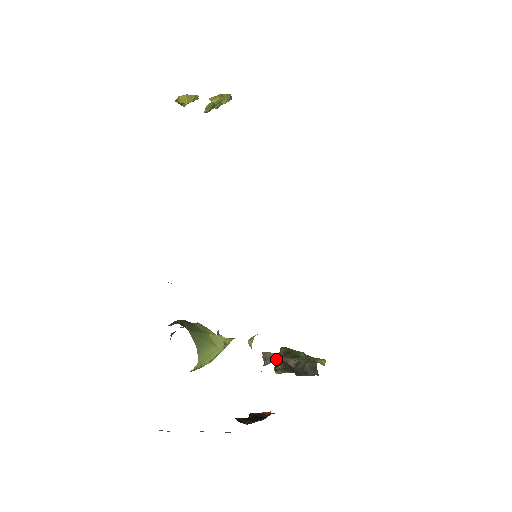
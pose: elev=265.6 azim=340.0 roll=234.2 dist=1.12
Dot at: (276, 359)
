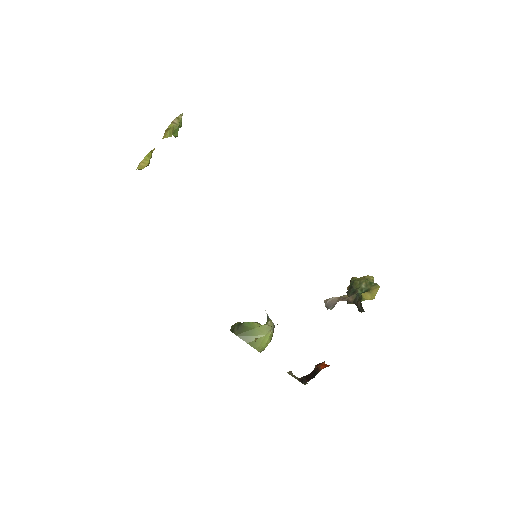
Dot at: occluded
